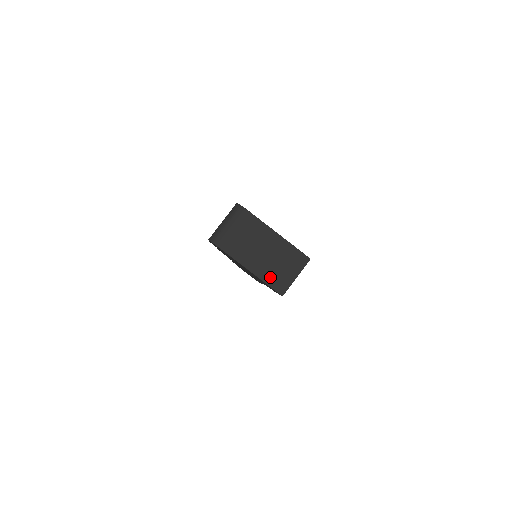
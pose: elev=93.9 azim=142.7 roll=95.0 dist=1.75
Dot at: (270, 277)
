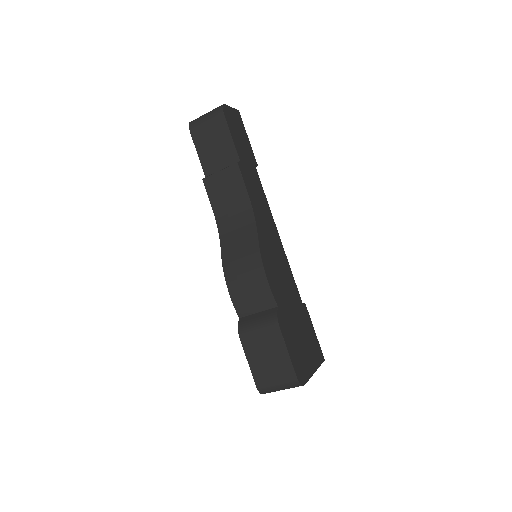
Dot at: occluded
